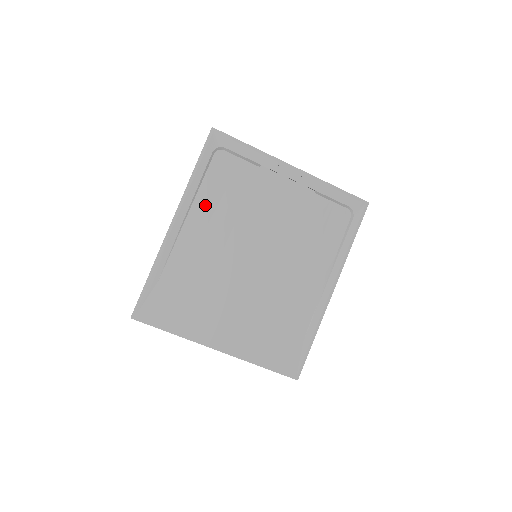
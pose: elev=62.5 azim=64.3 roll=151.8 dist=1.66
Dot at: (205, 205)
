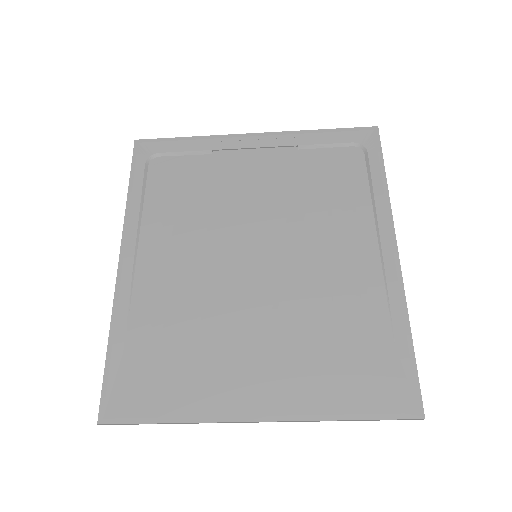
Dot at: (158, 224)
